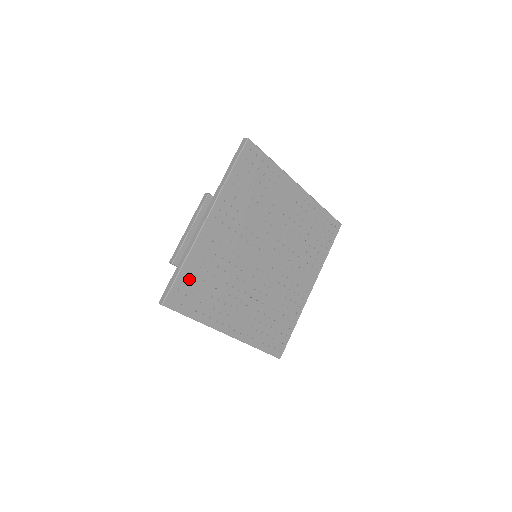
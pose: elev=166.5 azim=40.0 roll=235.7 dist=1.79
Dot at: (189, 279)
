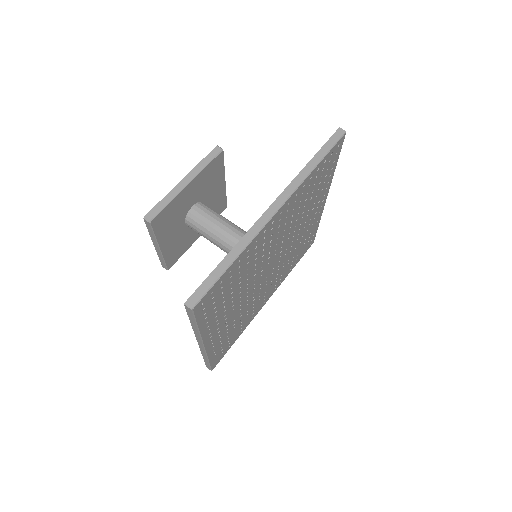
Dot at: (226, 280)
